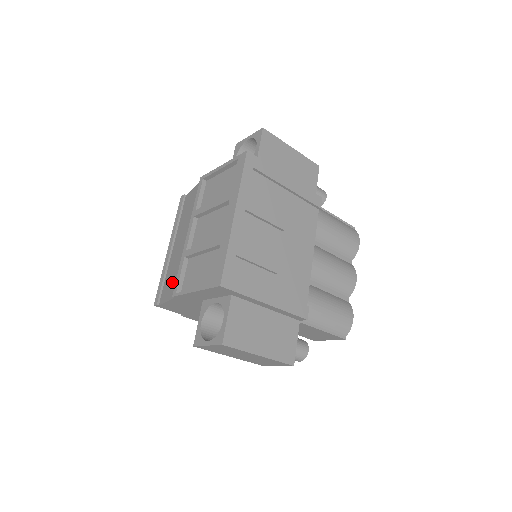
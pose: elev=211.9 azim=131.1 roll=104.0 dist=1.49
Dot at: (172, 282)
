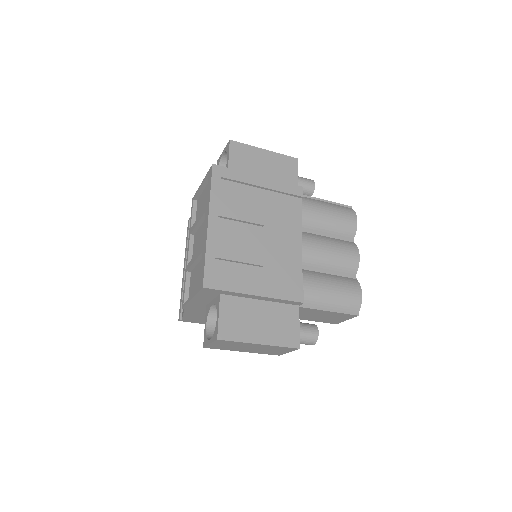
Dot at: occluded
